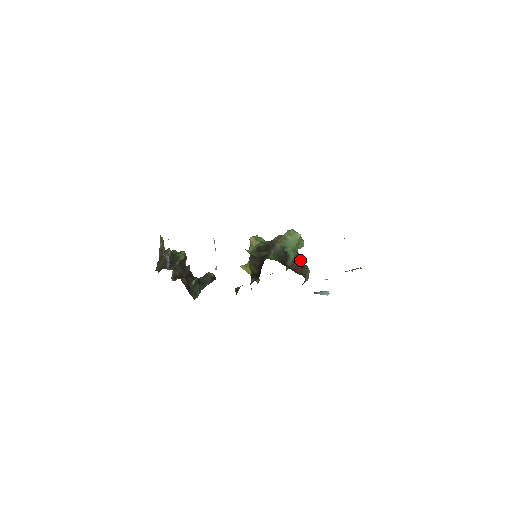
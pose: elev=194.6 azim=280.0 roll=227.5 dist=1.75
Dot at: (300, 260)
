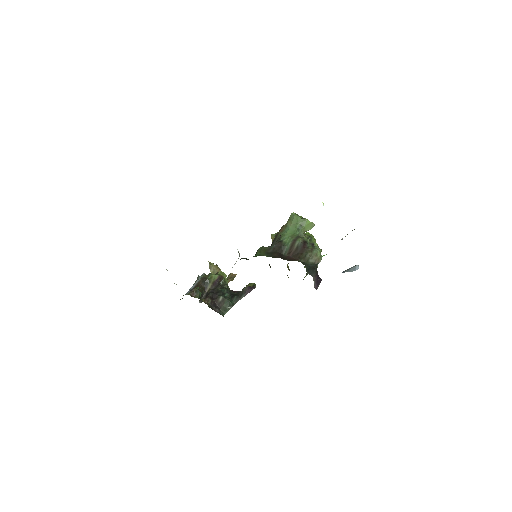
Dot at: (299, 244)
